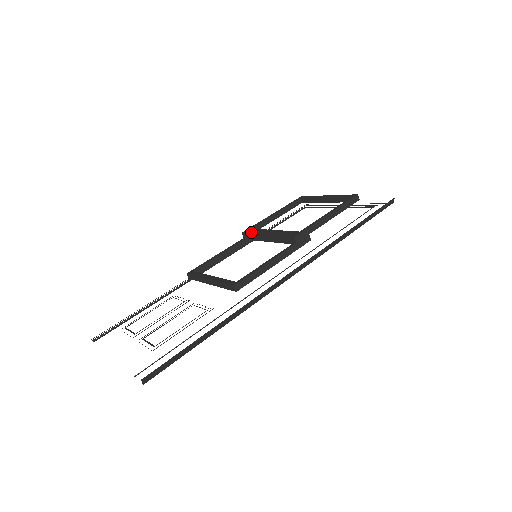
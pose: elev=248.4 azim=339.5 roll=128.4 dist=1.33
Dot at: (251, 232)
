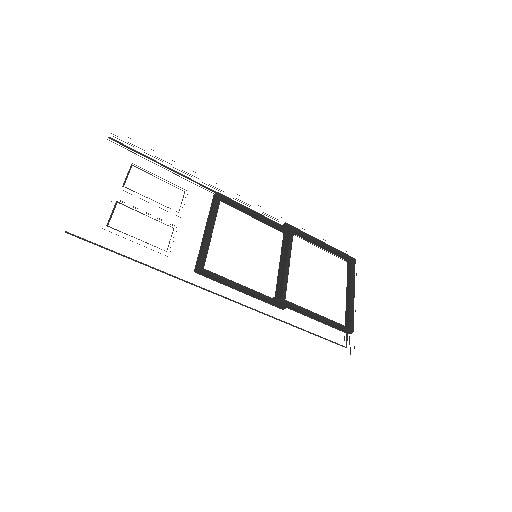
Dot at: (289, 232)
